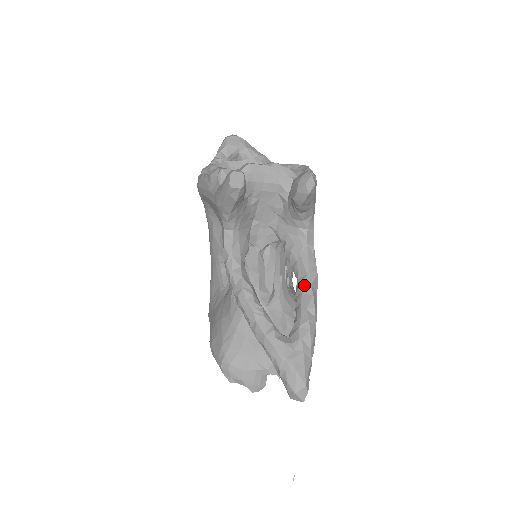
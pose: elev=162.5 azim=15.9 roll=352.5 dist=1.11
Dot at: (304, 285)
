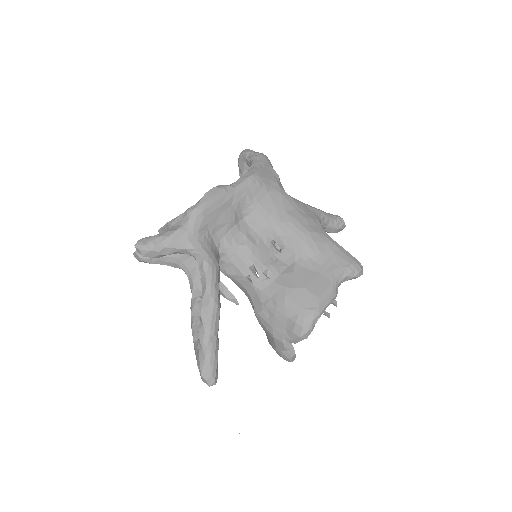
Dot at: (204, 300)
